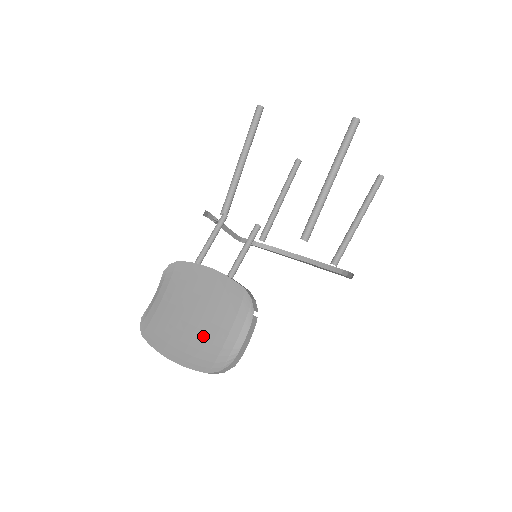
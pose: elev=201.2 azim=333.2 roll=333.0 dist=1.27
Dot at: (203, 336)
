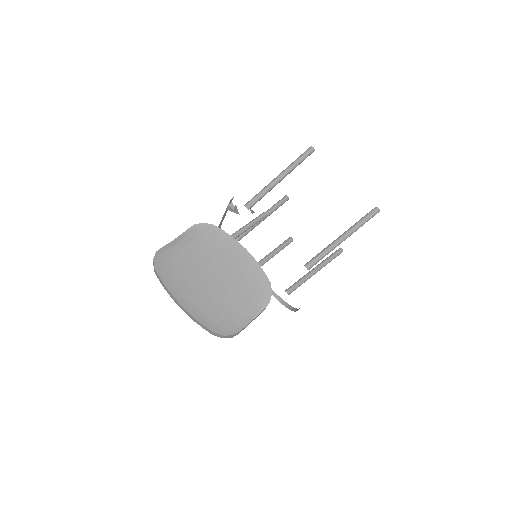
Dot at: (218, 300)
